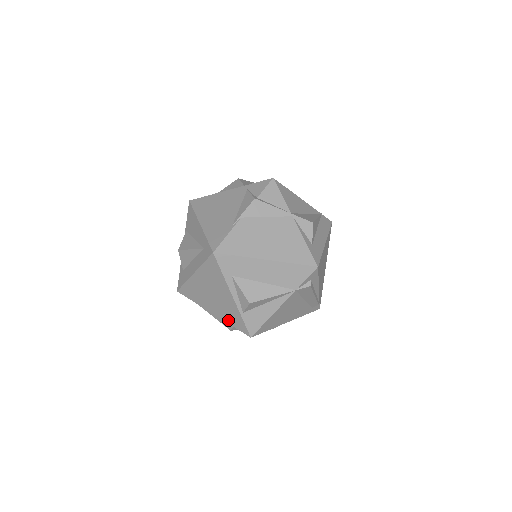
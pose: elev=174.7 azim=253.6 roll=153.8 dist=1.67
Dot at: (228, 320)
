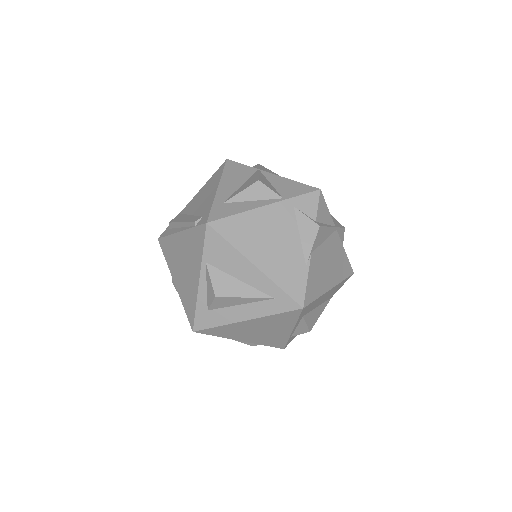
Dot at: (263, 343)
